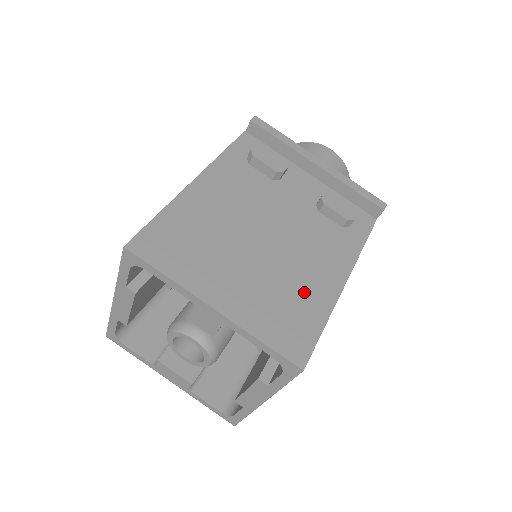
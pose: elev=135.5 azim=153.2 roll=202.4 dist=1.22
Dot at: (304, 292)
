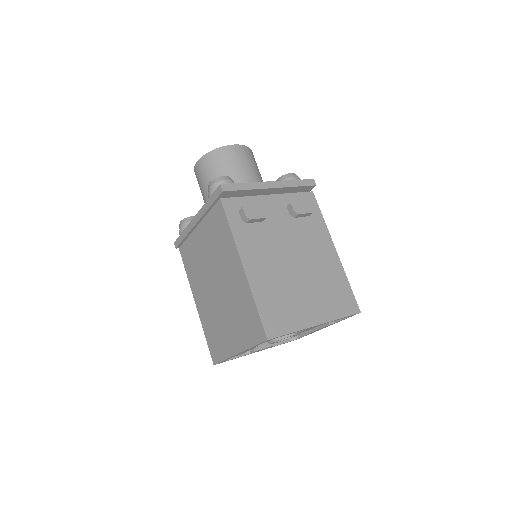
Dot at: (331, 275)
